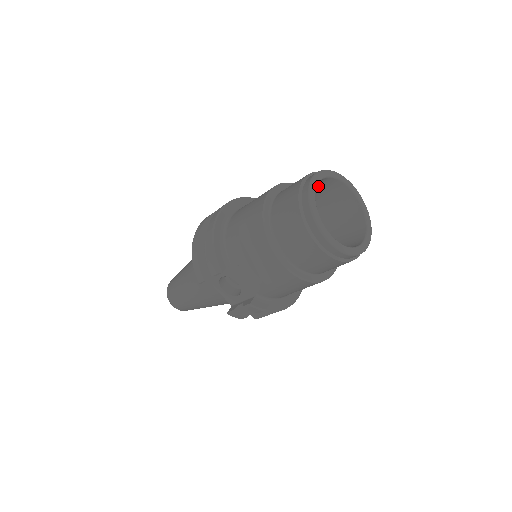
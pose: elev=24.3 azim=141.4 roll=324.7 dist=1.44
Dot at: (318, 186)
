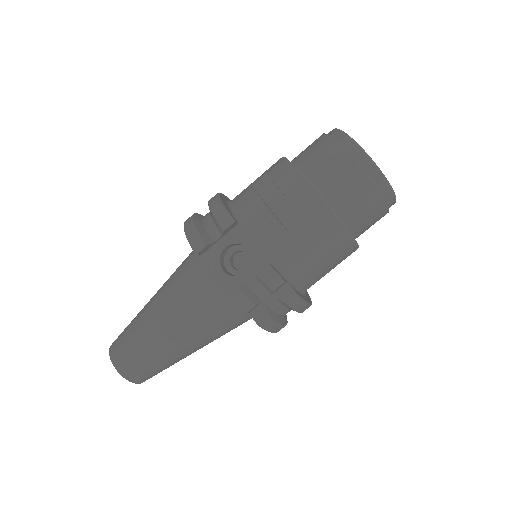
Dot at: occluded
